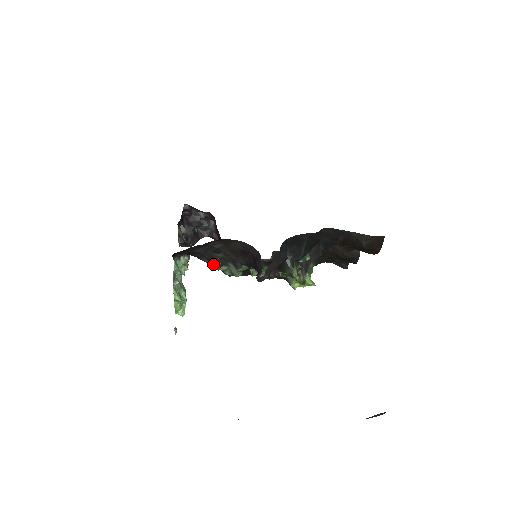
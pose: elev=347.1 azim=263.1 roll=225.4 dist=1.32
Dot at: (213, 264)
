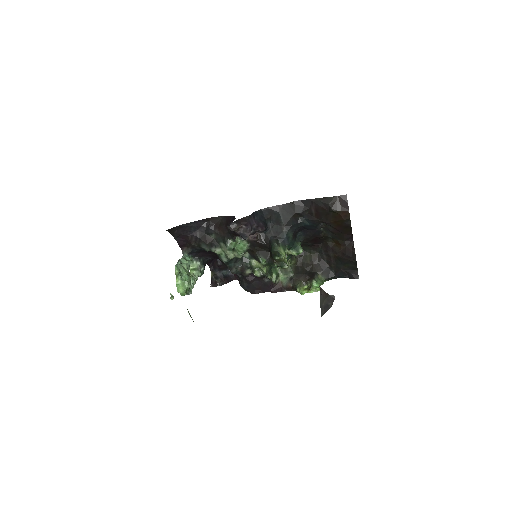
Dot at: (208, 246)
